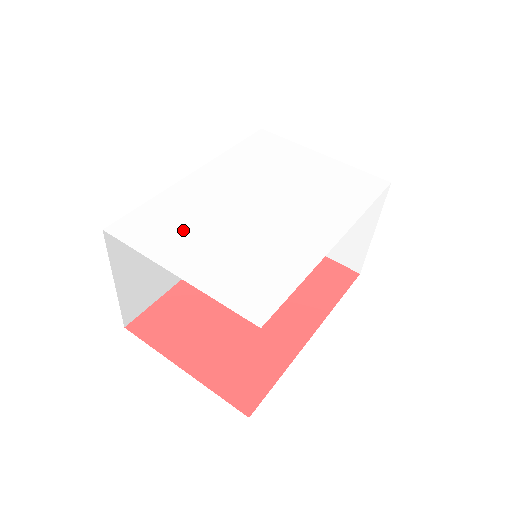
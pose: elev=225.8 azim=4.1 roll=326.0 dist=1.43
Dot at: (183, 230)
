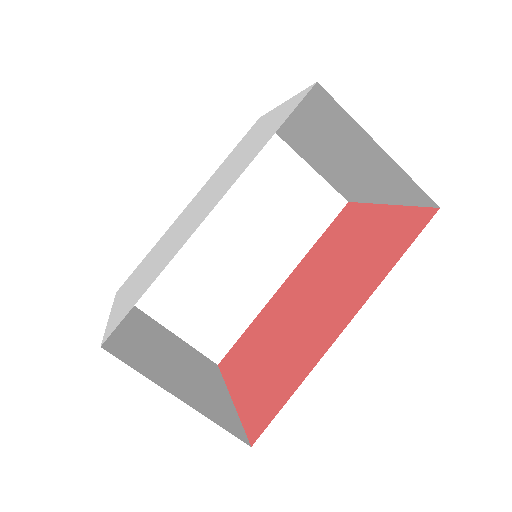
Dot at: (142, 269)
